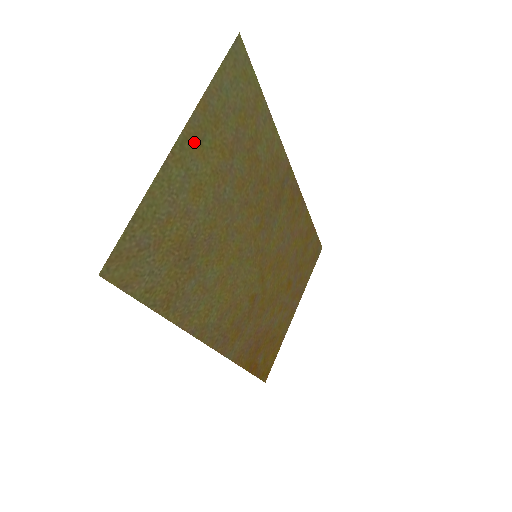
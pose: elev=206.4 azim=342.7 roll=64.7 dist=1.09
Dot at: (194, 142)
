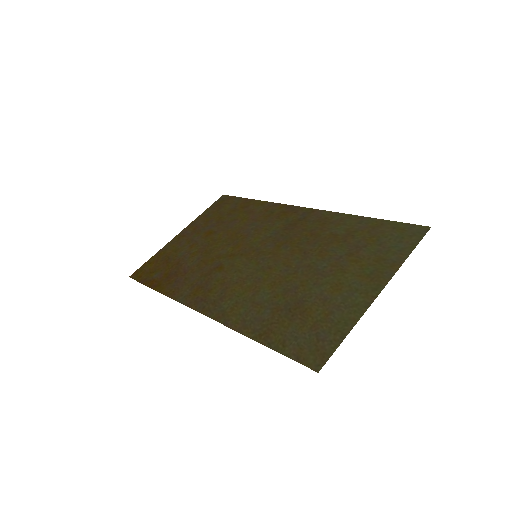
Dot at: (373, 279)
